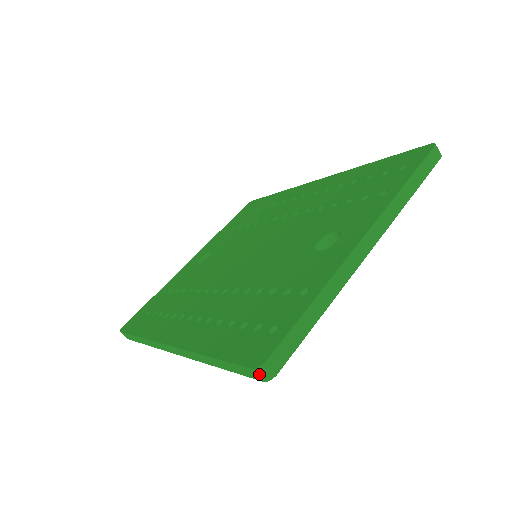
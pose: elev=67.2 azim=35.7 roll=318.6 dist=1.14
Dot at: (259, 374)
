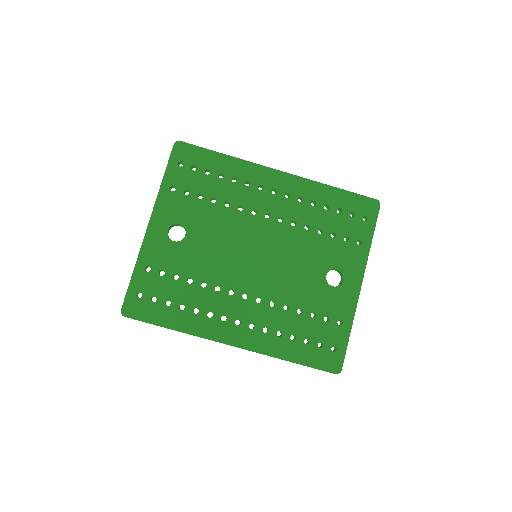
Dot at: occluded
